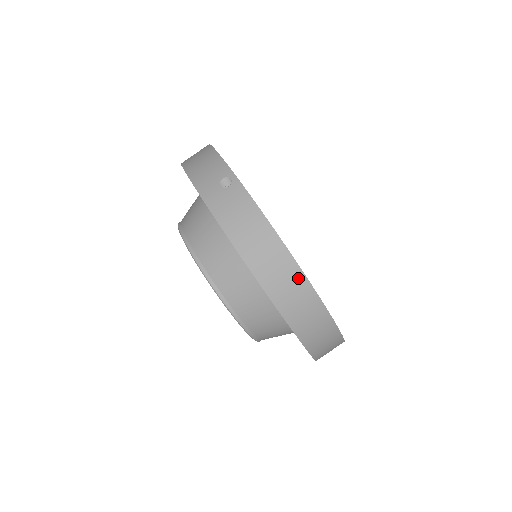
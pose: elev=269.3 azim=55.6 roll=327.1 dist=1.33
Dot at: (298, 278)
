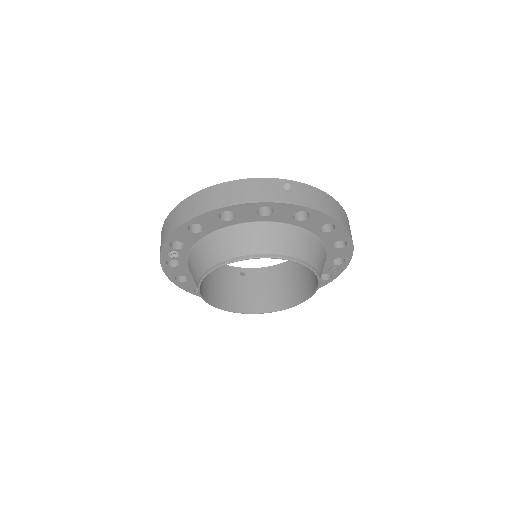
Dot at: (346, 215)
